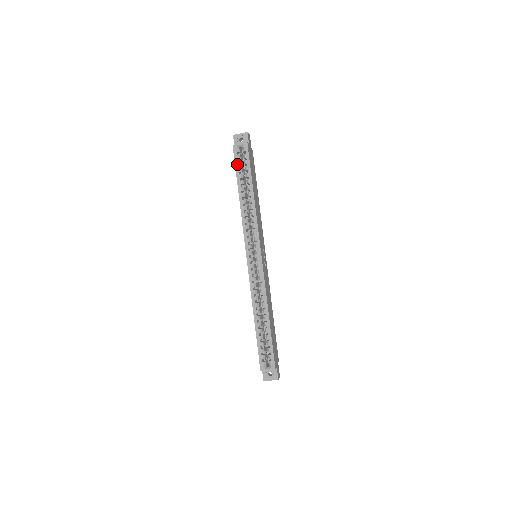
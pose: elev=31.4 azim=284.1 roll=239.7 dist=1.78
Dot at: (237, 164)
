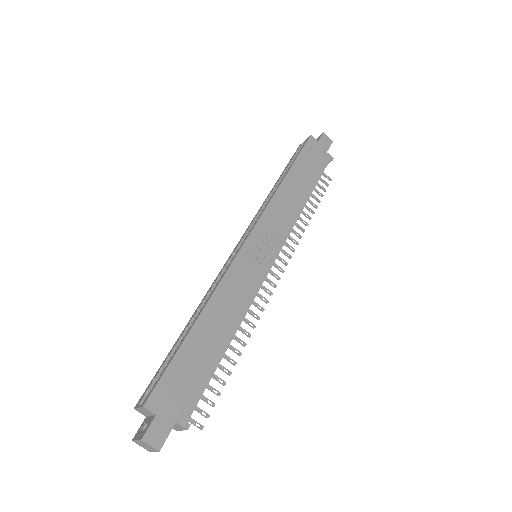
Dot at: (291, 159)
